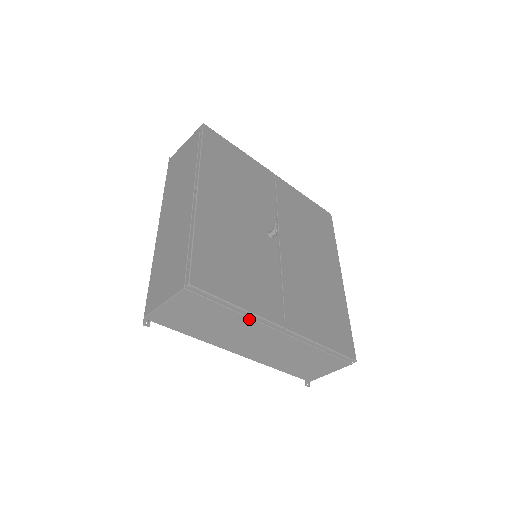
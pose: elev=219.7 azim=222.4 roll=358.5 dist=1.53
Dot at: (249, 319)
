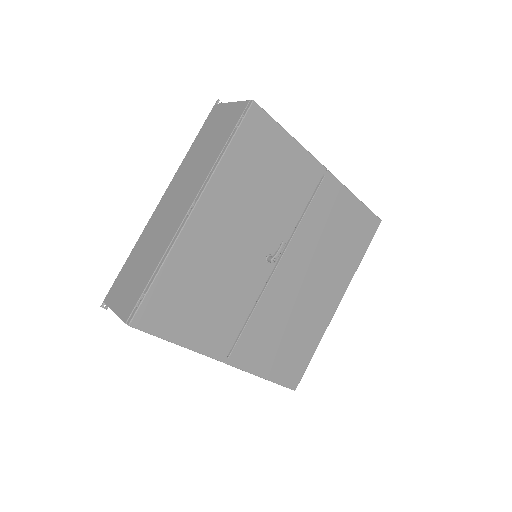
Dot at: occluded
